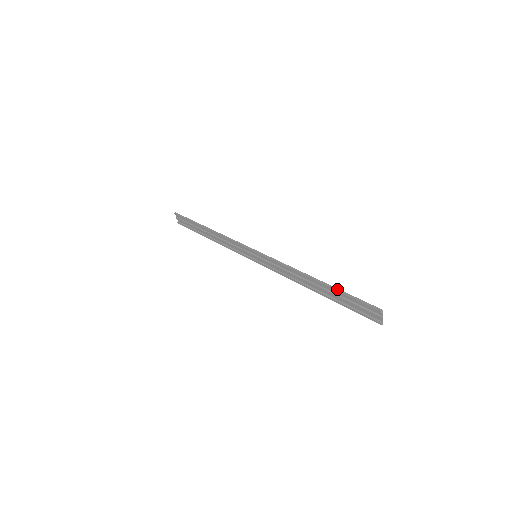
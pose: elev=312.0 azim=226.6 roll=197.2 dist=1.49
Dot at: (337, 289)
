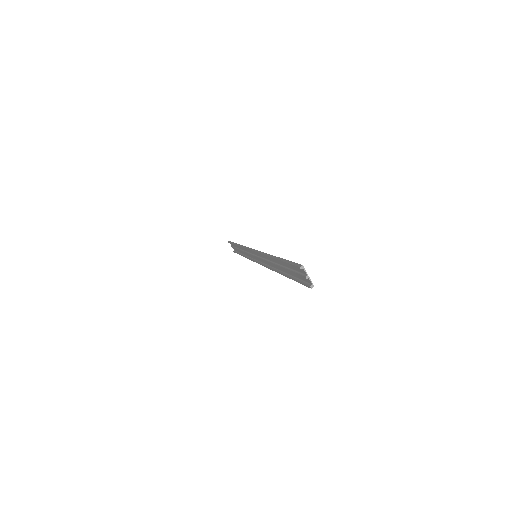
Dot at: (281, 259)
